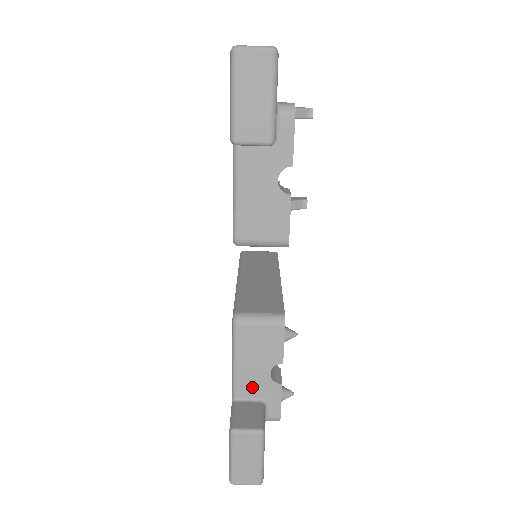
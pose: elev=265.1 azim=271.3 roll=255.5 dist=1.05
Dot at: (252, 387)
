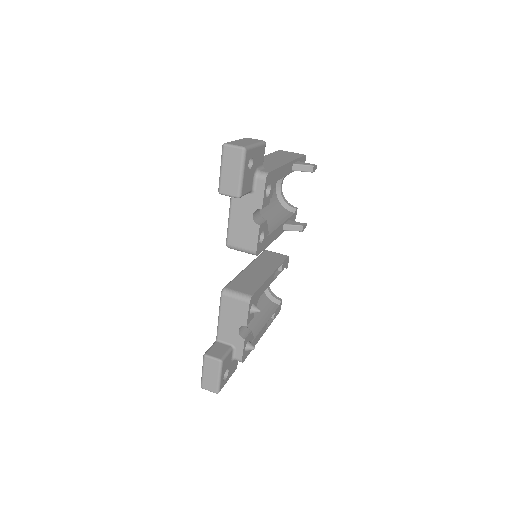
Dot at: (227, 335)
